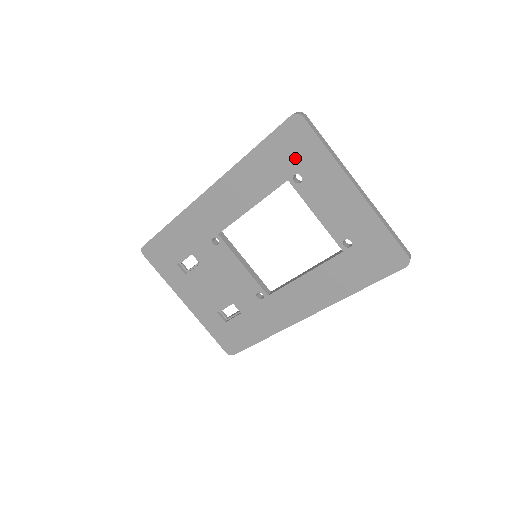
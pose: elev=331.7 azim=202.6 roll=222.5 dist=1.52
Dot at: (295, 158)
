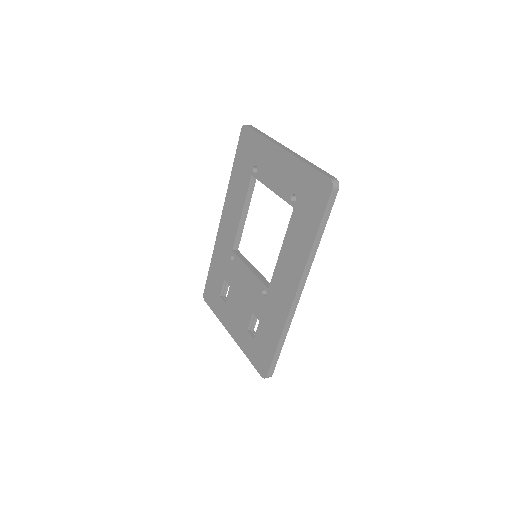
Dot at: (250, 156)
